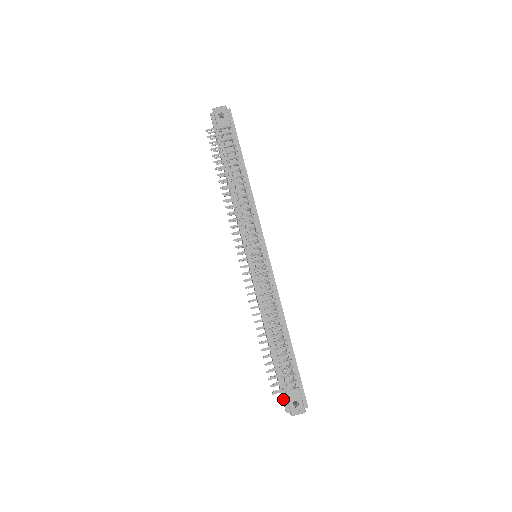
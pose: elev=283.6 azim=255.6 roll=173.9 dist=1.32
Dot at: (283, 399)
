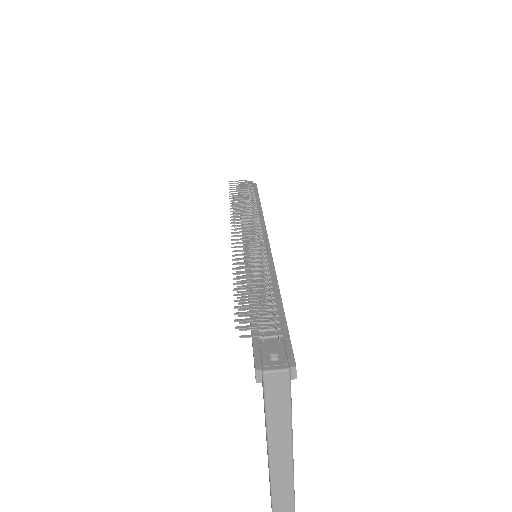
Dot at: (254, 353)
